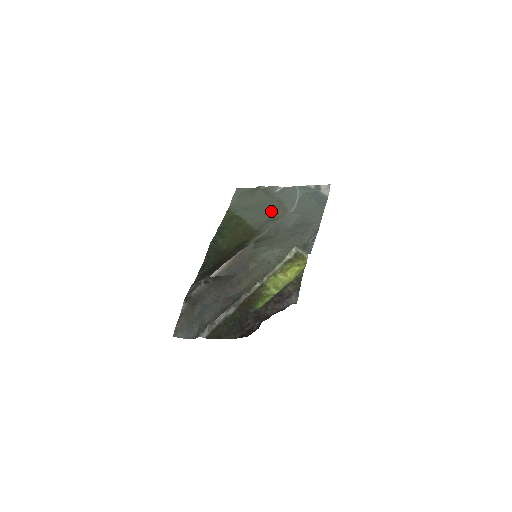
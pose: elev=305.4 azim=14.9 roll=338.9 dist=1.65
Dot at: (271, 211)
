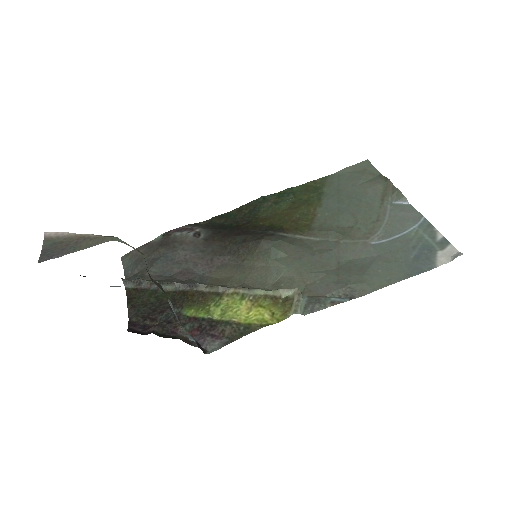
Dot at: (354, 220)
